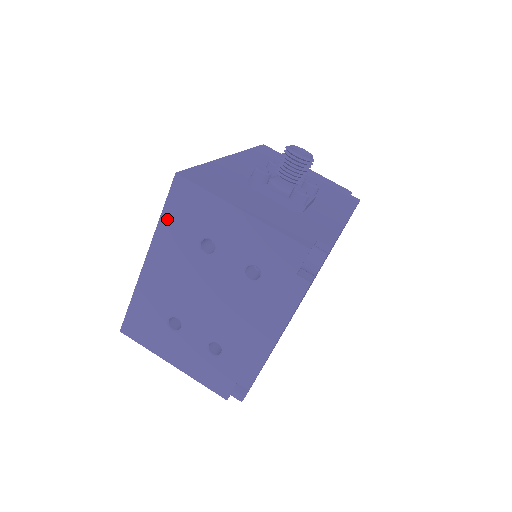
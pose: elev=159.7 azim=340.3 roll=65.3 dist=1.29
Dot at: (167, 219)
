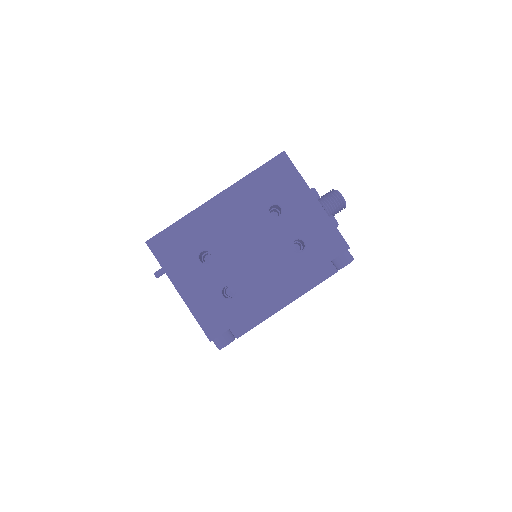
Dot at: (256, 177)
